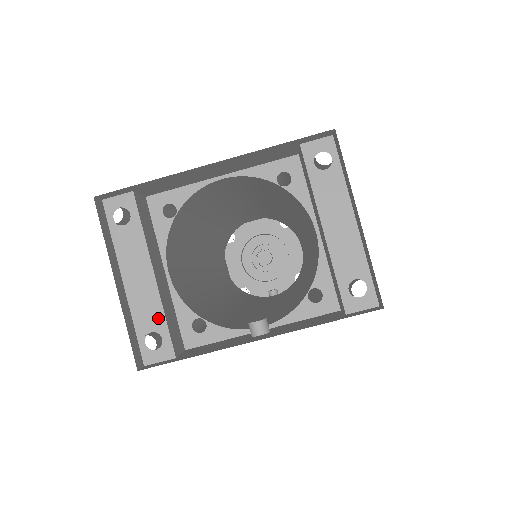
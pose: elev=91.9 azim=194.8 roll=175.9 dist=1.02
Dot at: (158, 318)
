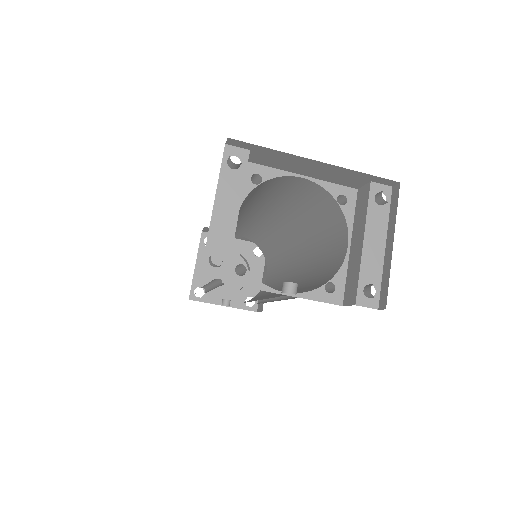
Dot at: (227, 245)
